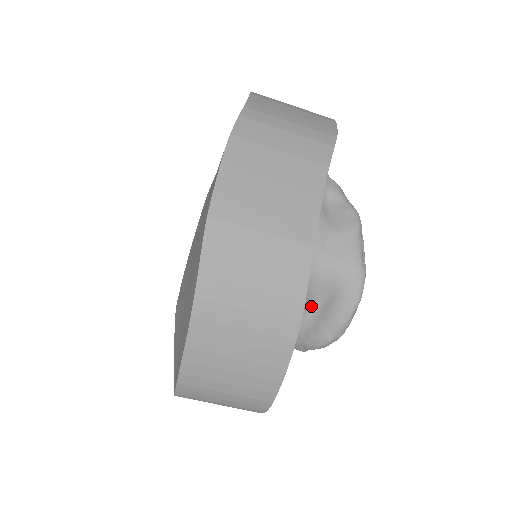
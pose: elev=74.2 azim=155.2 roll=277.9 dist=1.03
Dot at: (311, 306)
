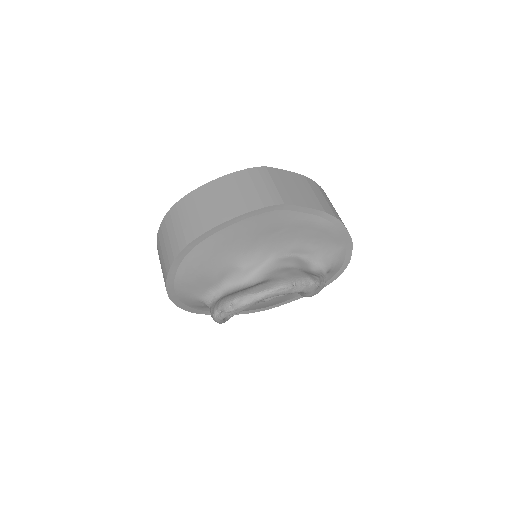
Dot at: (248, 284)
